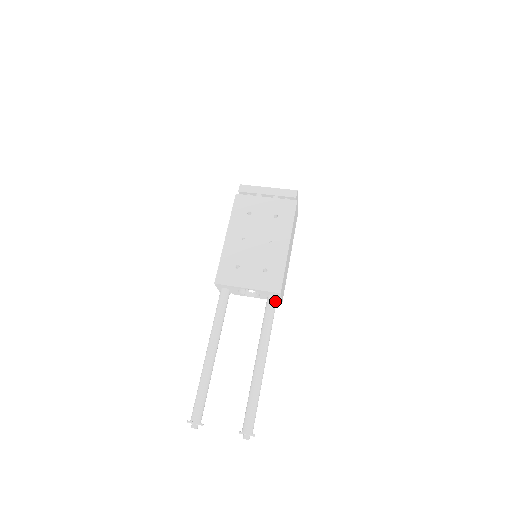
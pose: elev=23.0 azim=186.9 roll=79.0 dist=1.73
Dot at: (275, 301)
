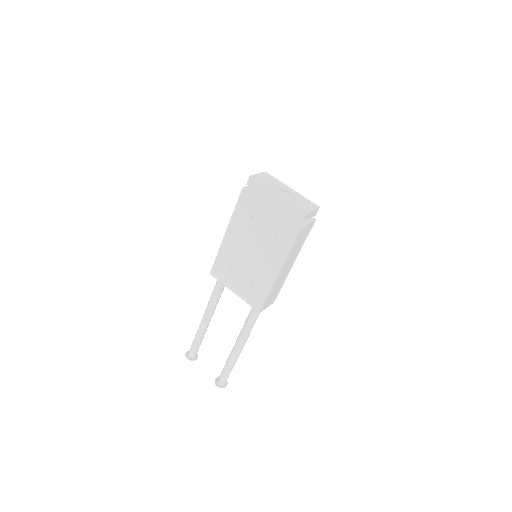
Dot at: occluded
